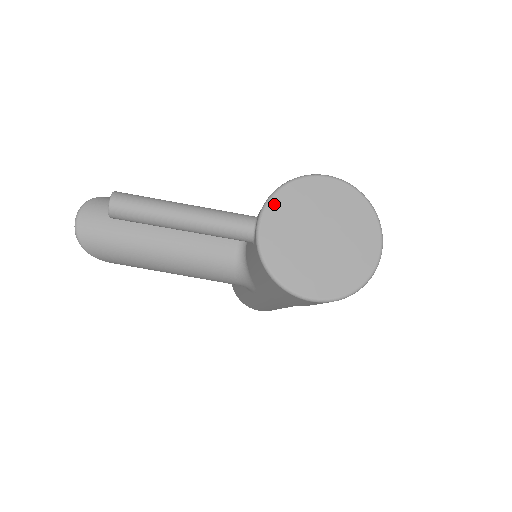
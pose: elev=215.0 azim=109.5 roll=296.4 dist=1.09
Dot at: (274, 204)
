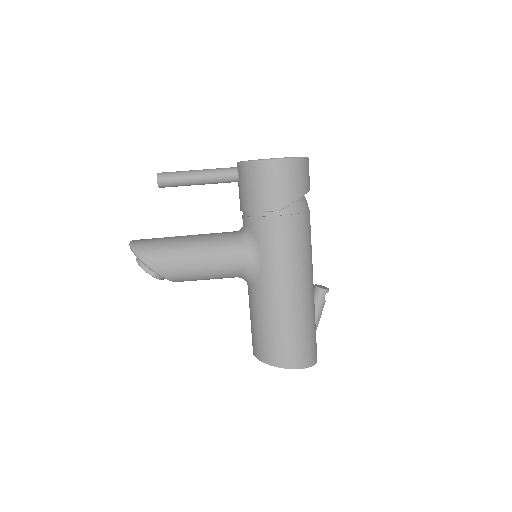
Dot at: occluded
